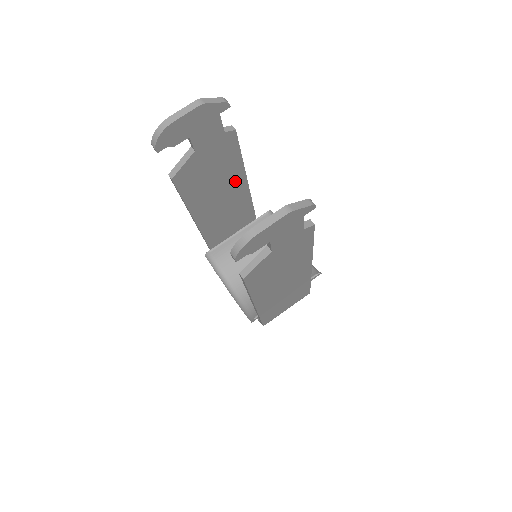
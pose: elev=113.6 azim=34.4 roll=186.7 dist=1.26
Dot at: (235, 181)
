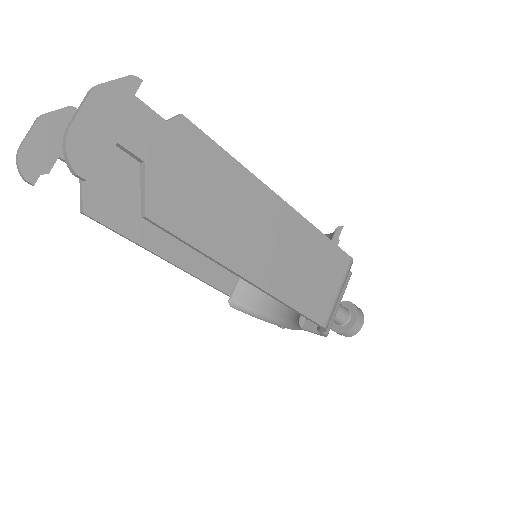
Dot at: occluded
